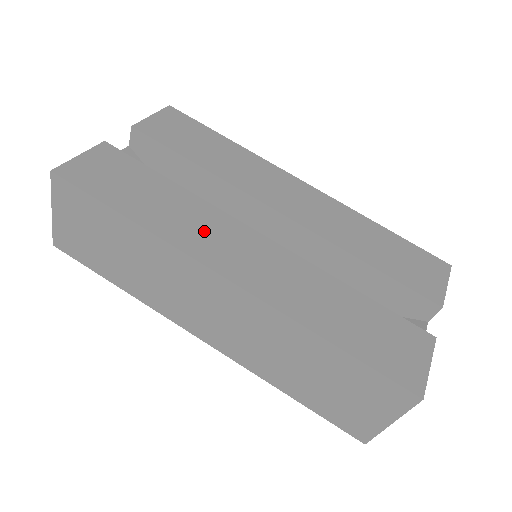
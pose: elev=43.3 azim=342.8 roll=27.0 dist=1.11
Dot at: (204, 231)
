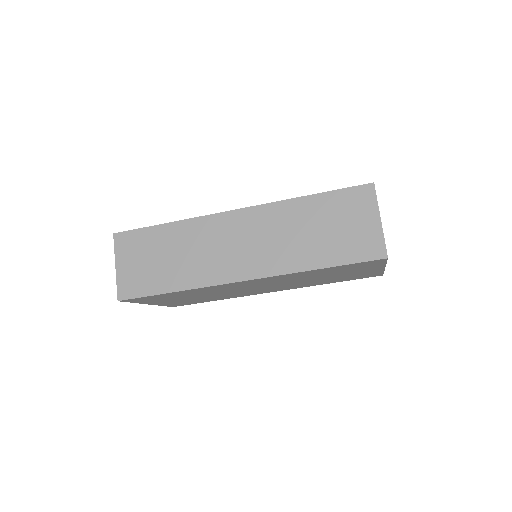
Dot at: occluded
